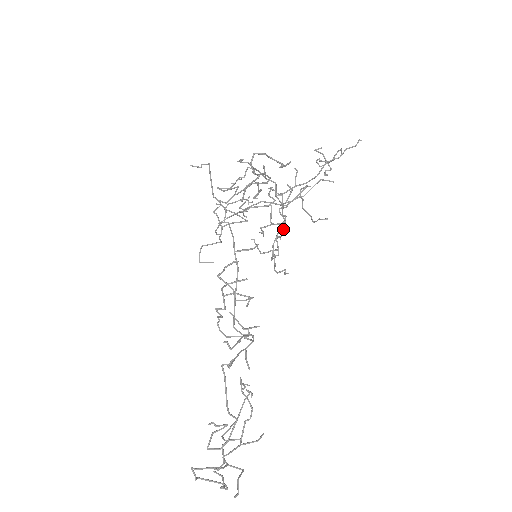
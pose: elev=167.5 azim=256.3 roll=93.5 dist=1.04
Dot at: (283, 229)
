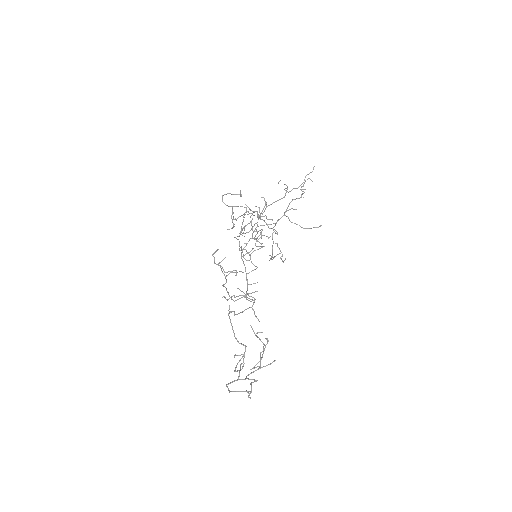
Dot at: (261, 232)
